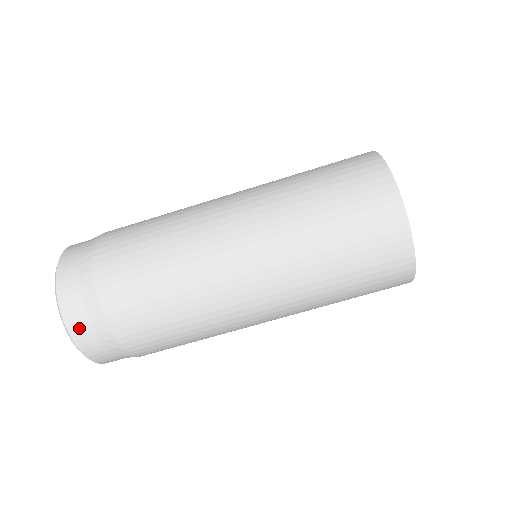
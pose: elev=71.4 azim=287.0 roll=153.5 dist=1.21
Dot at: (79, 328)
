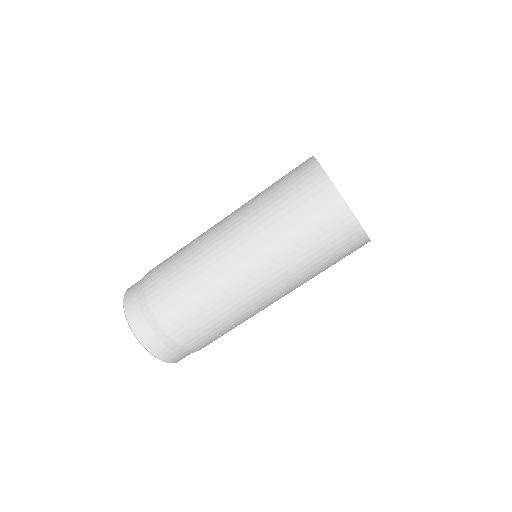
Dot at: (163, 354)
